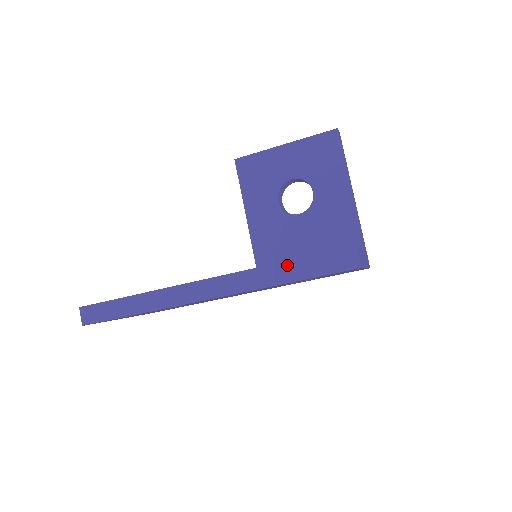
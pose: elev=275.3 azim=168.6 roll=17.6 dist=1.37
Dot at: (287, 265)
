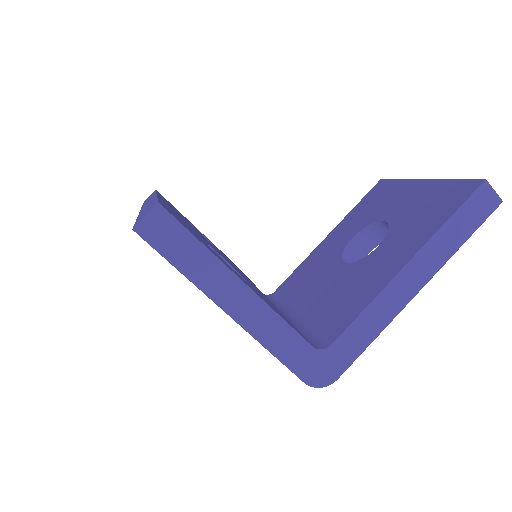
Dot at: (153, 201)
